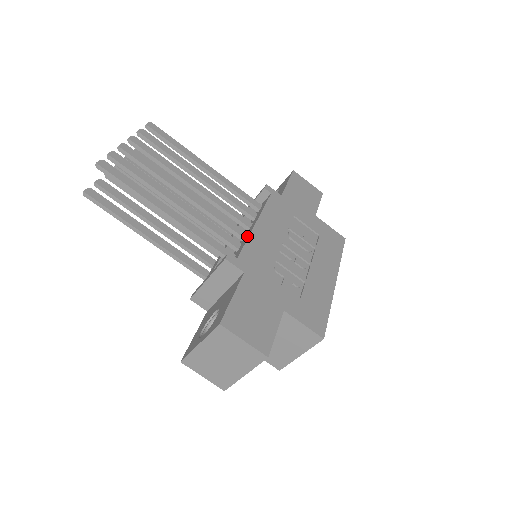
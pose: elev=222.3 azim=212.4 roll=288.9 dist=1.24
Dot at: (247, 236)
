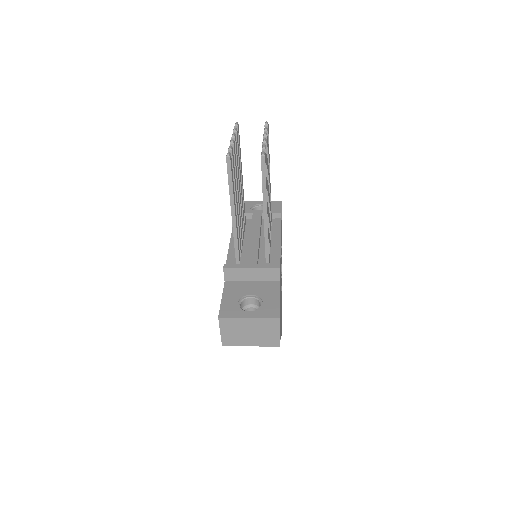
Dot at: (277, 250)
